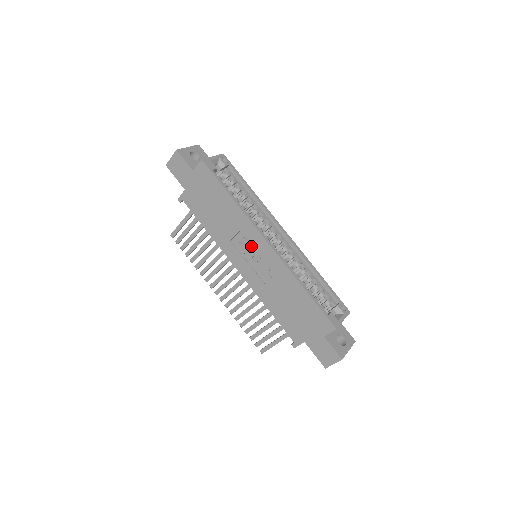
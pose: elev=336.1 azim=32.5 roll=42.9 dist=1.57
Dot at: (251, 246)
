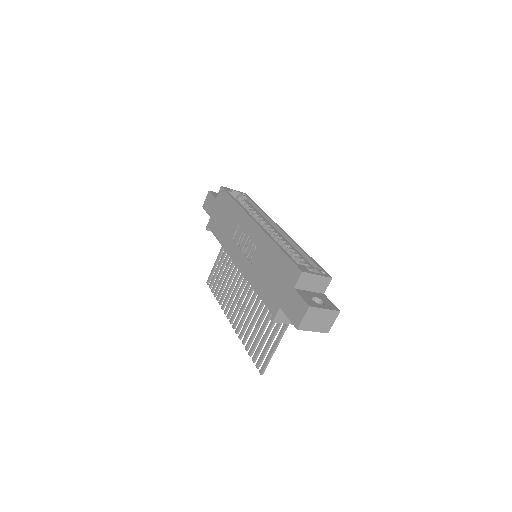
Dot at: (245, 234)
